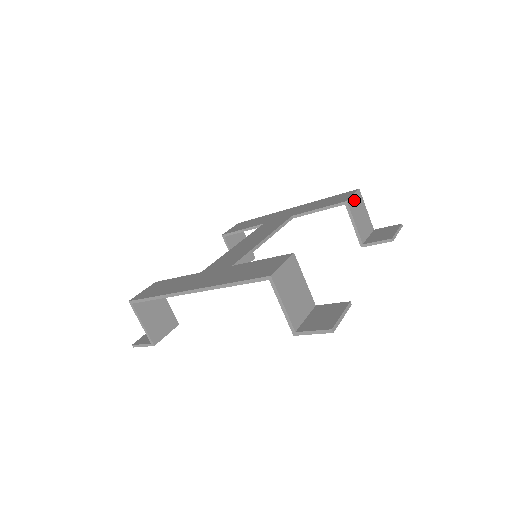
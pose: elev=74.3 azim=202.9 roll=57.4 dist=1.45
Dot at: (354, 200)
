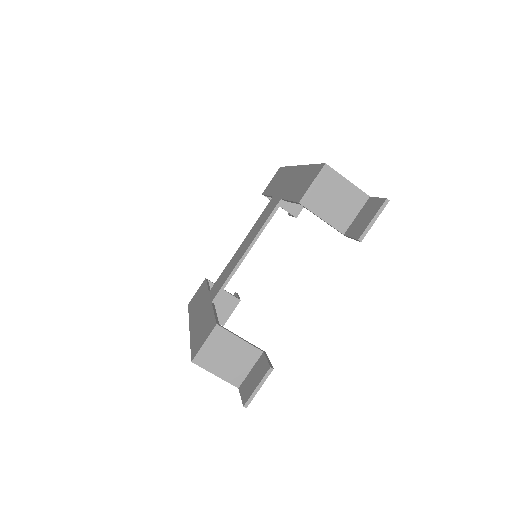
Dot at: (315, 189)
